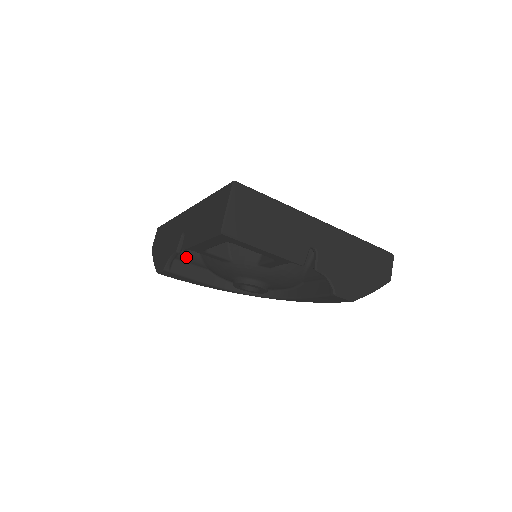
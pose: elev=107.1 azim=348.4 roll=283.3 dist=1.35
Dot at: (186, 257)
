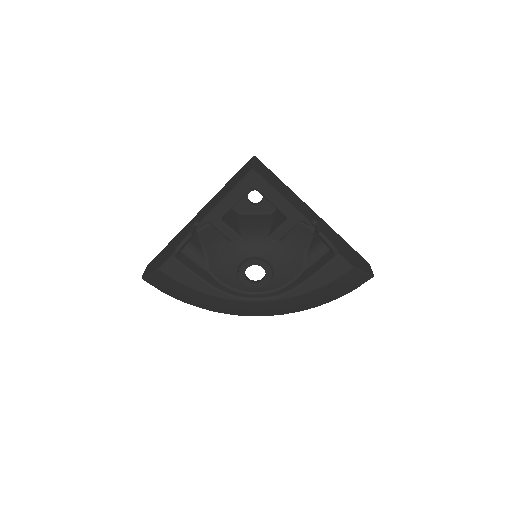
Dot at: (192, 250)
